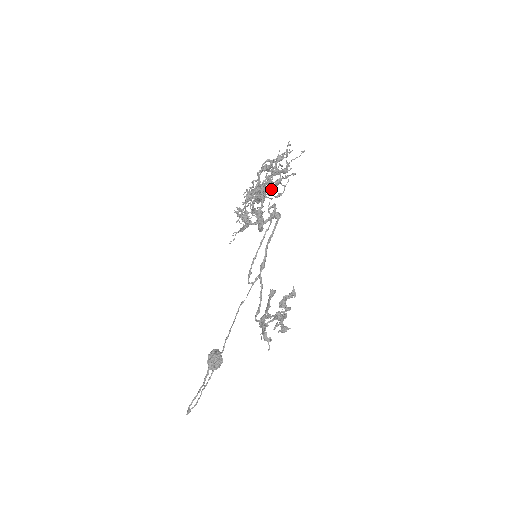
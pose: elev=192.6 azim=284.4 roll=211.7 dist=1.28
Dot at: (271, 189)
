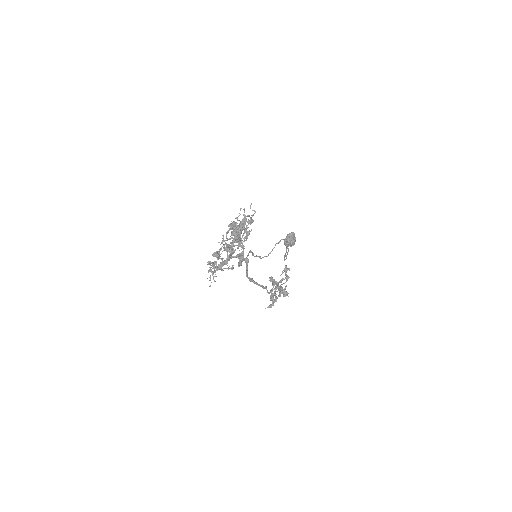
Dot at: occluded
